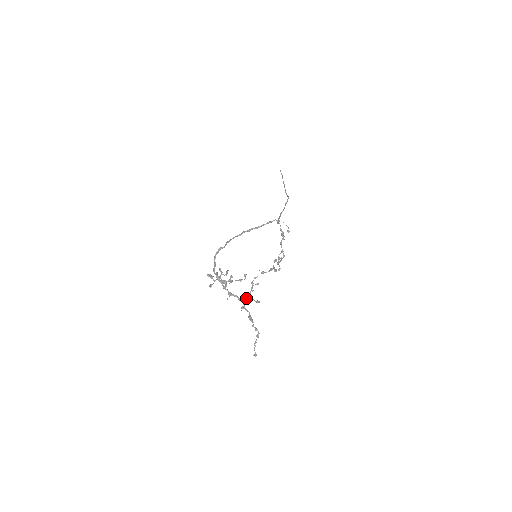
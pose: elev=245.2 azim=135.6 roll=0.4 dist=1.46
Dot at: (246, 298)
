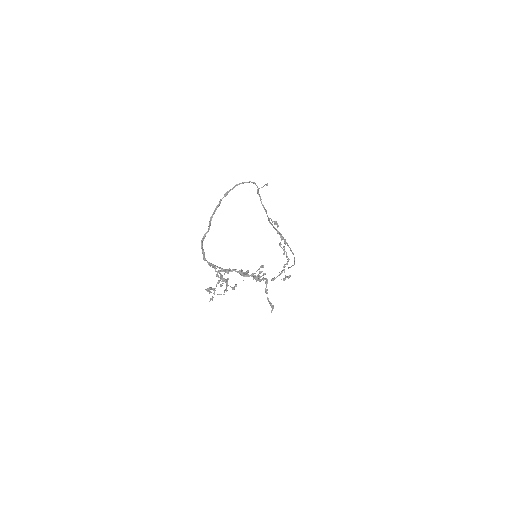
Dot at: (249, 275)
